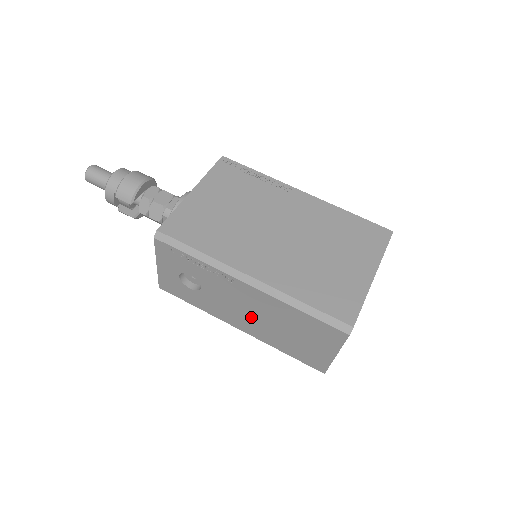
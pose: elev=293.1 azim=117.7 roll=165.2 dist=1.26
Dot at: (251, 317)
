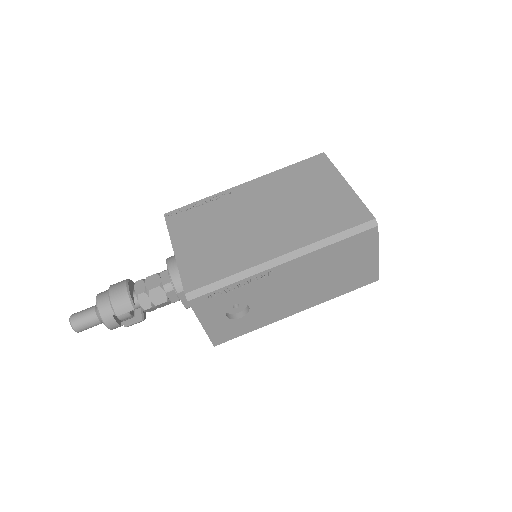
Dot at: (301, 290)
